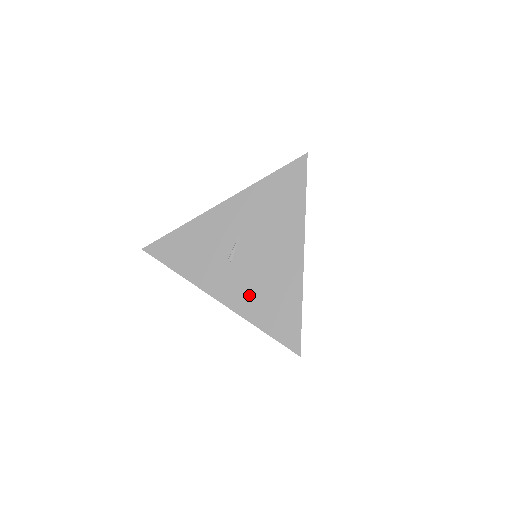
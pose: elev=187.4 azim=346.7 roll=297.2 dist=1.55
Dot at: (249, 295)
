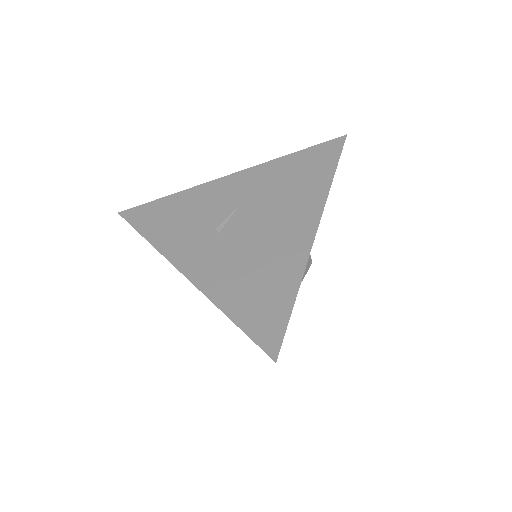
Dot at: (227, 272)
